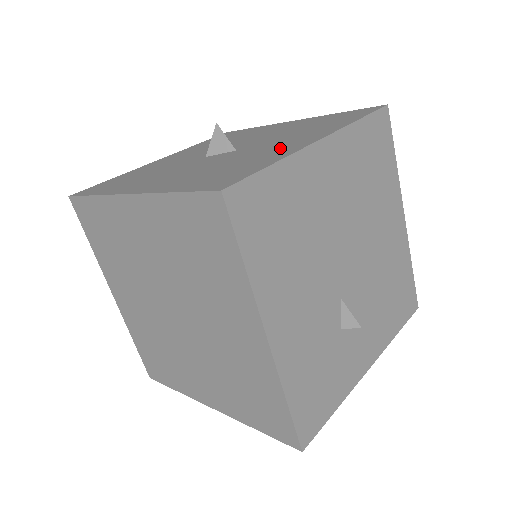
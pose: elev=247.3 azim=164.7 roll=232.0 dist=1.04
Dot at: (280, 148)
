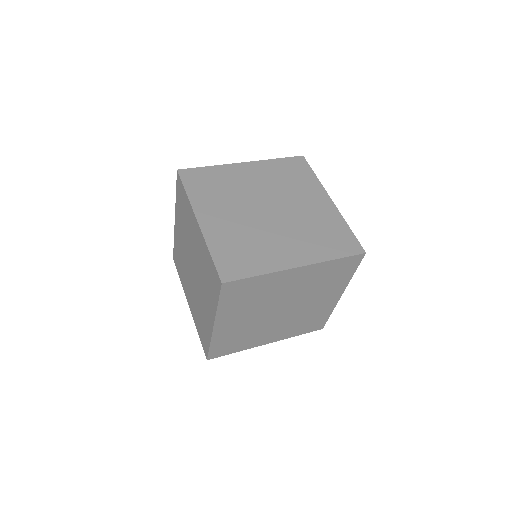
Dot at: occluded
